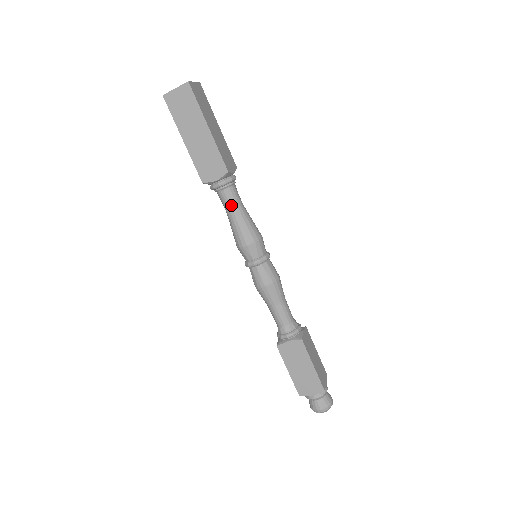
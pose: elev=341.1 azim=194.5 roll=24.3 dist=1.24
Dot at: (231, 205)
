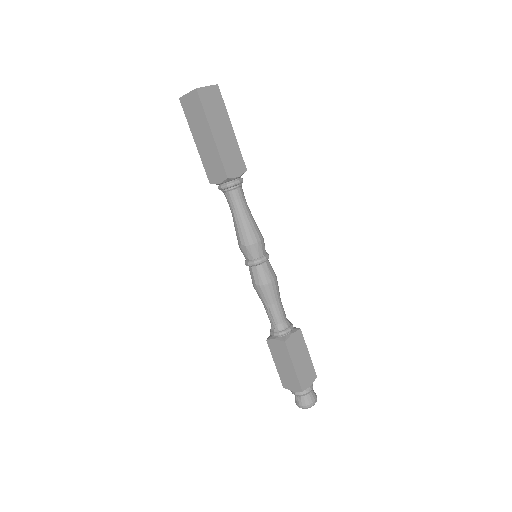
Dot at: (245, 203)
